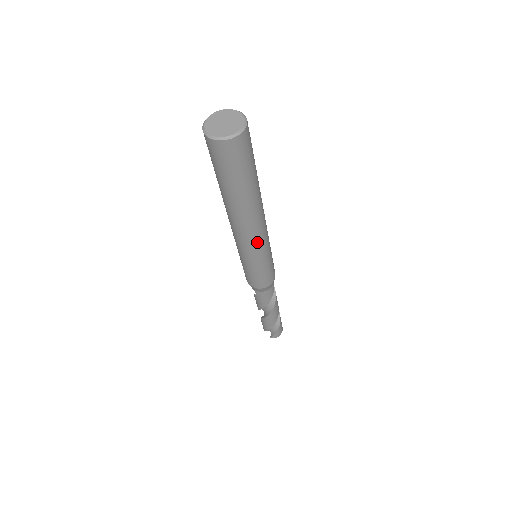
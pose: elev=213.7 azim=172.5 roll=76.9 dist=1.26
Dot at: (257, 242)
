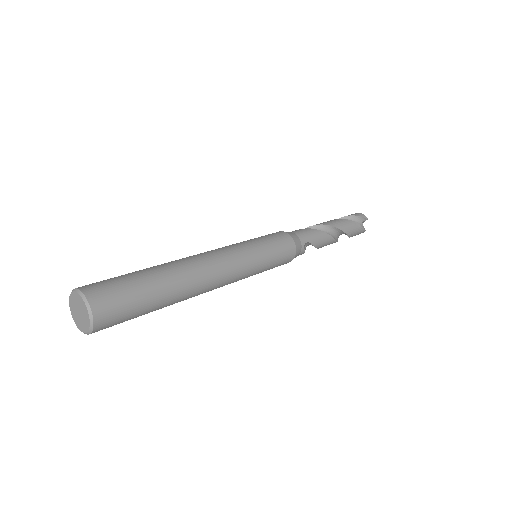
Dot at: occluded
